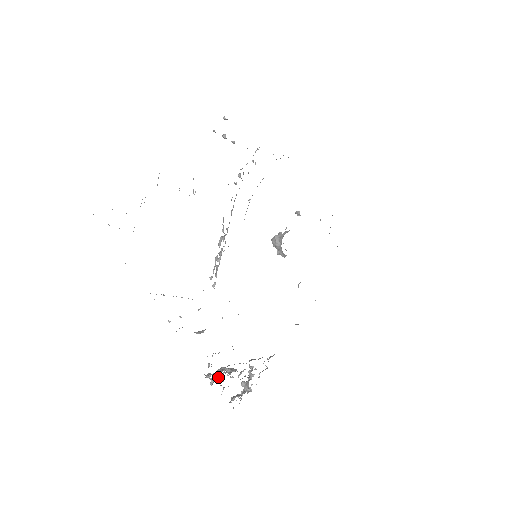
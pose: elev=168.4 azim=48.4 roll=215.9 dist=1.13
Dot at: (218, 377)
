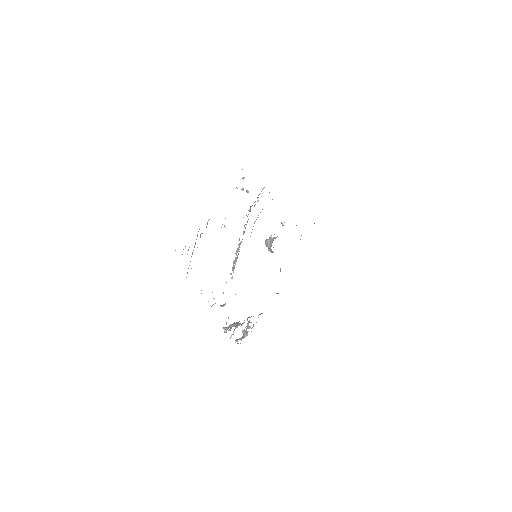
Dot at: occluded
